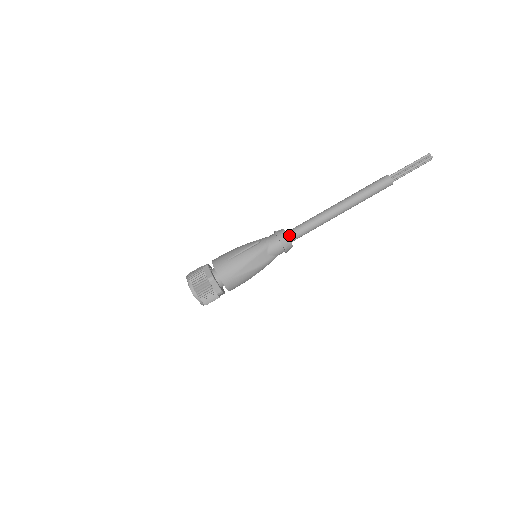
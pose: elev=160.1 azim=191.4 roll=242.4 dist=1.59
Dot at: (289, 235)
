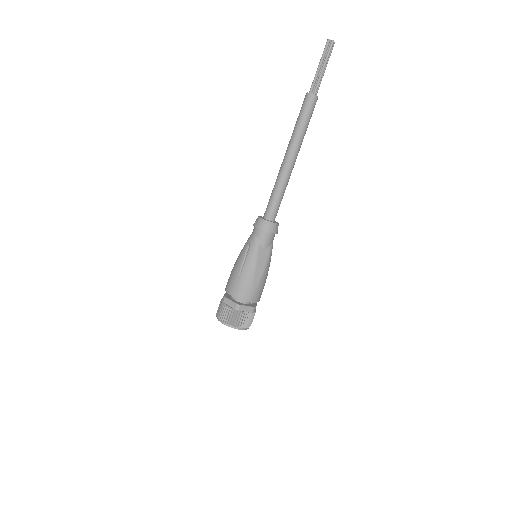
Dot at: (268, 218)
